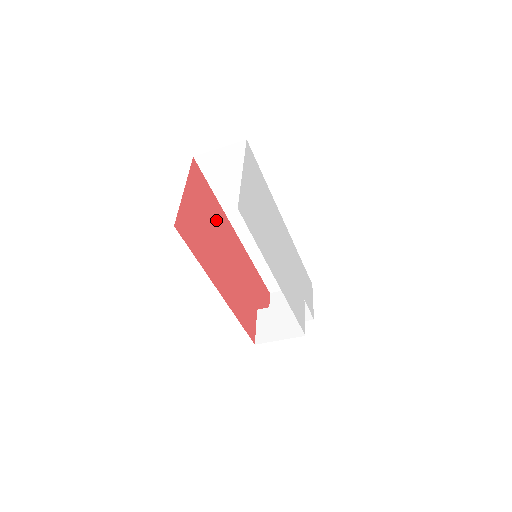
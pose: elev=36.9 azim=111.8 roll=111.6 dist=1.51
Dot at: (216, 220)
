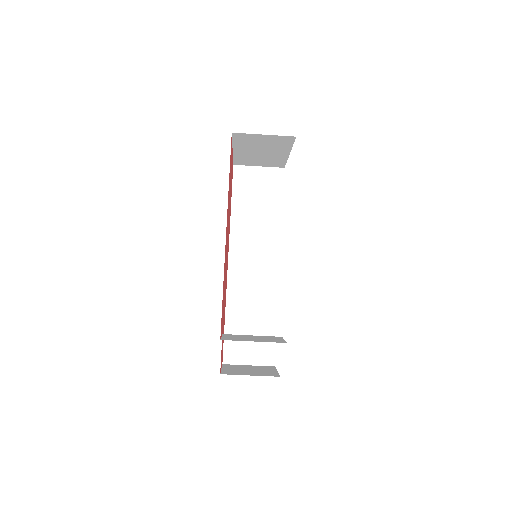
Dot at: occluded
